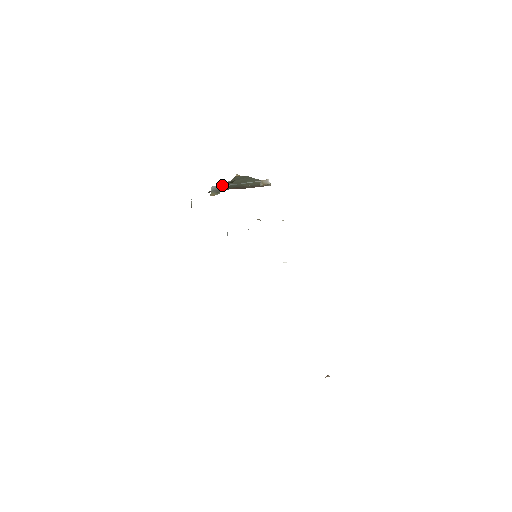
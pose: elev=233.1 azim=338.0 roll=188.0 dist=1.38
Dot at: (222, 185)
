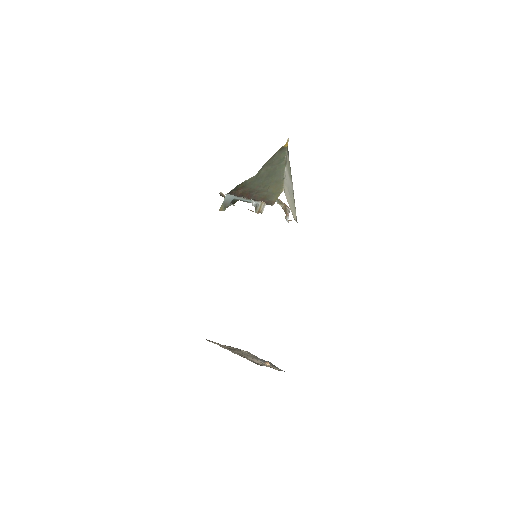
Dot at: (233, 197)
